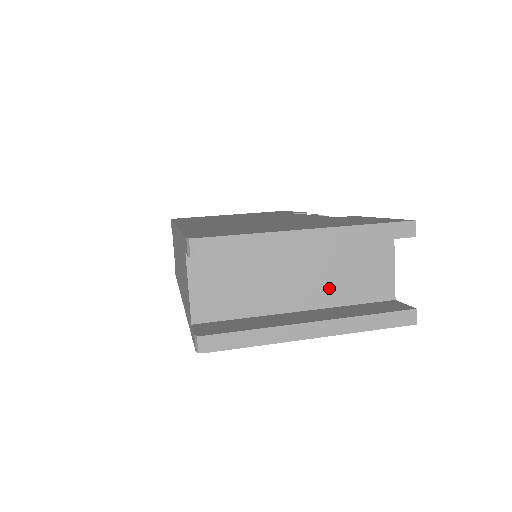
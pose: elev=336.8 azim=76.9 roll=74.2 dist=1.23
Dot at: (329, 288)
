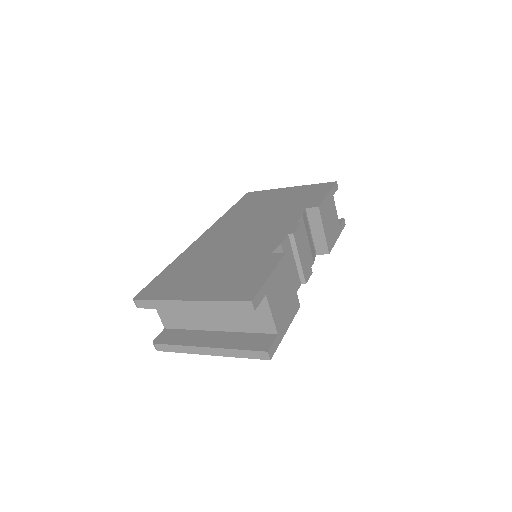
Dot at: (231, 321)
